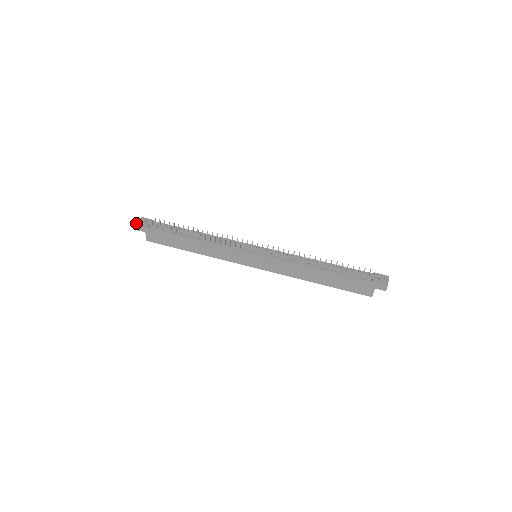
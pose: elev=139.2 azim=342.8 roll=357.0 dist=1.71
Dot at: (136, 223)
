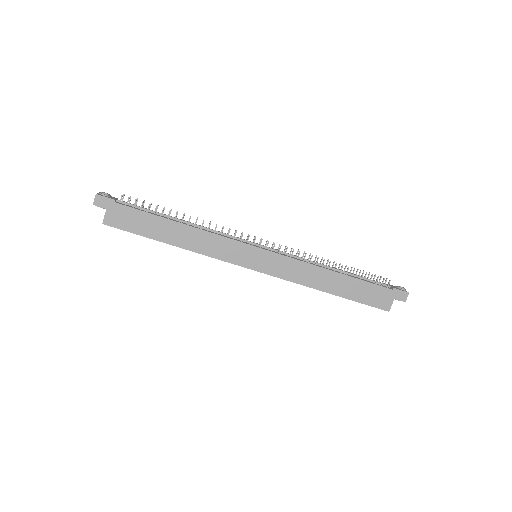
Dot at: (97, 193)
